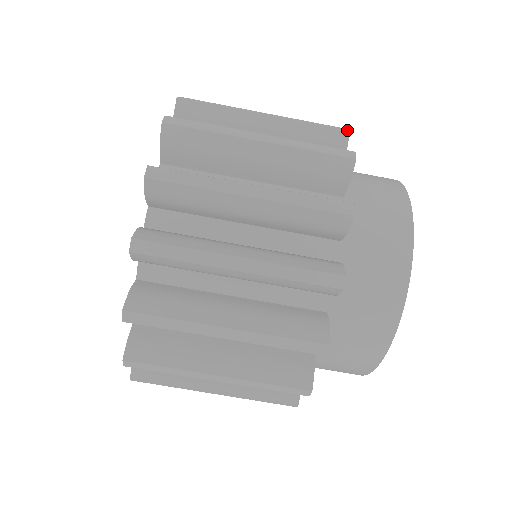
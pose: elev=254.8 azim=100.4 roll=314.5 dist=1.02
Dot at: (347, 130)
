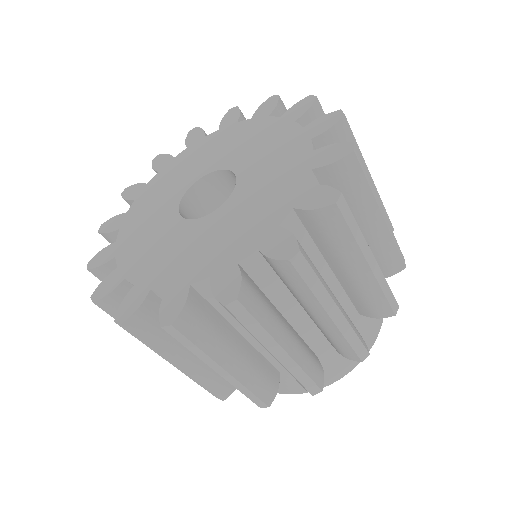
Dot at: (405, 266)
